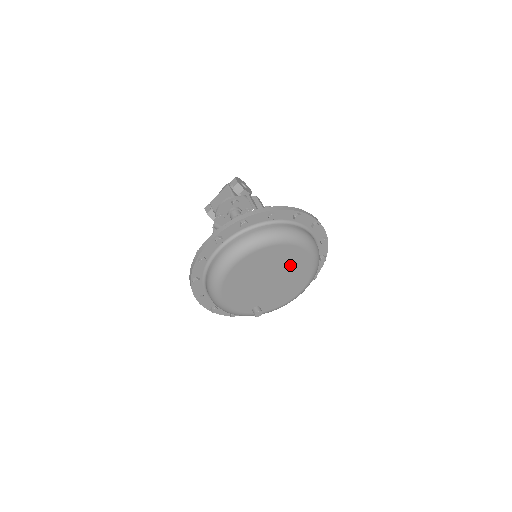
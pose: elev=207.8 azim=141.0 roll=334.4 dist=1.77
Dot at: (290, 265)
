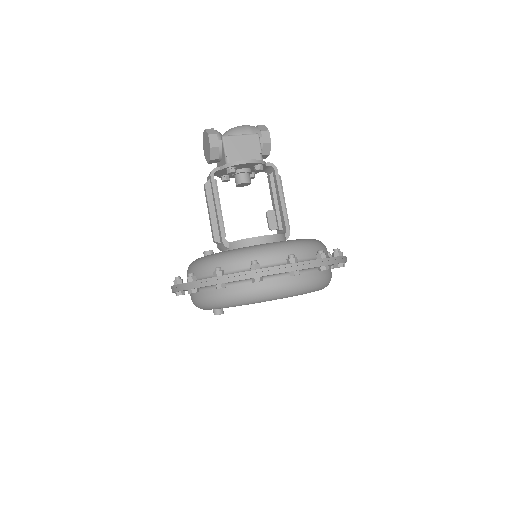
Dot at: occluded
